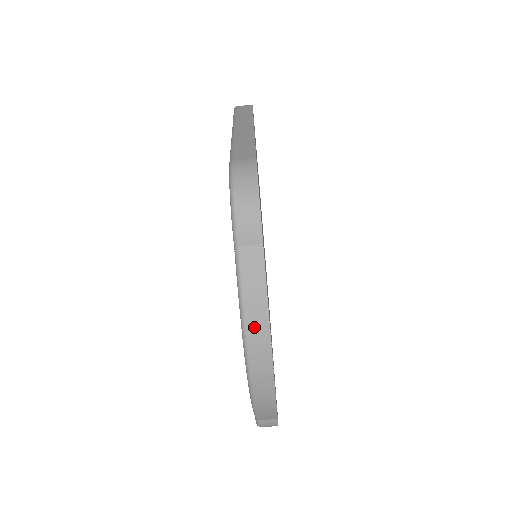
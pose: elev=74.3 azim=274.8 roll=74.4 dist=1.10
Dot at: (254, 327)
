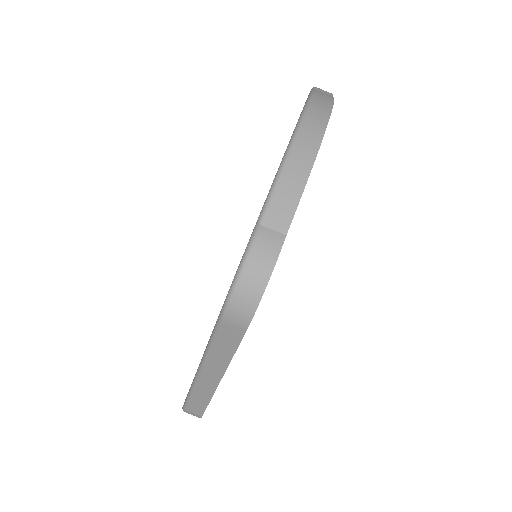
Dot at: (320, 98)
